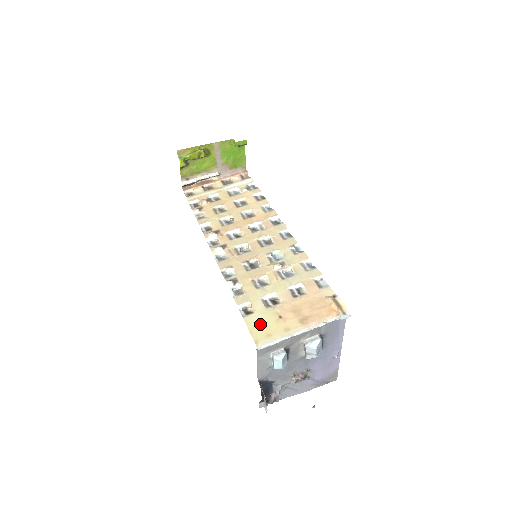
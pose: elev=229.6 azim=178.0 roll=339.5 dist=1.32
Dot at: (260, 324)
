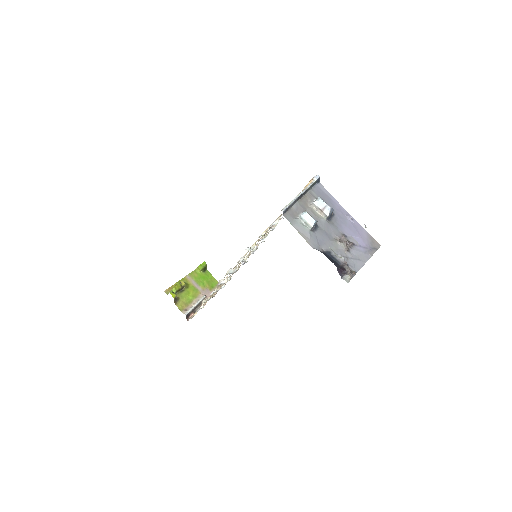
Dot at: occluded
